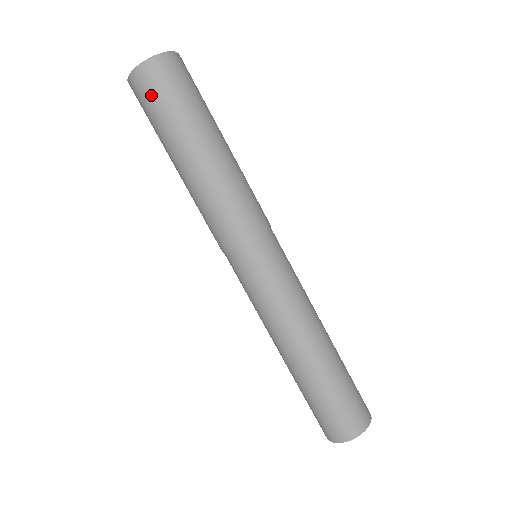
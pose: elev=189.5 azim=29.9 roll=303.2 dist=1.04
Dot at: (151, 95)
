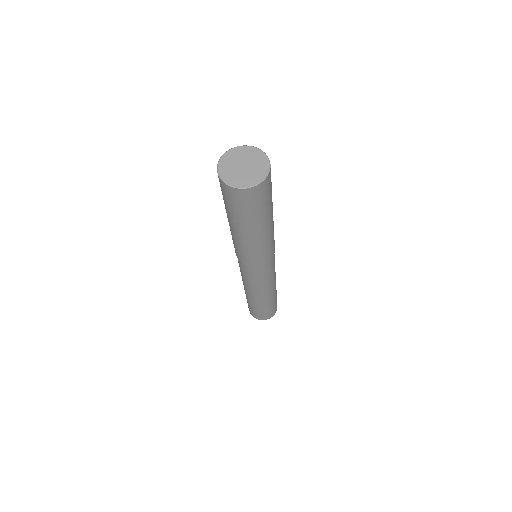
Dot at: (258, 200)
